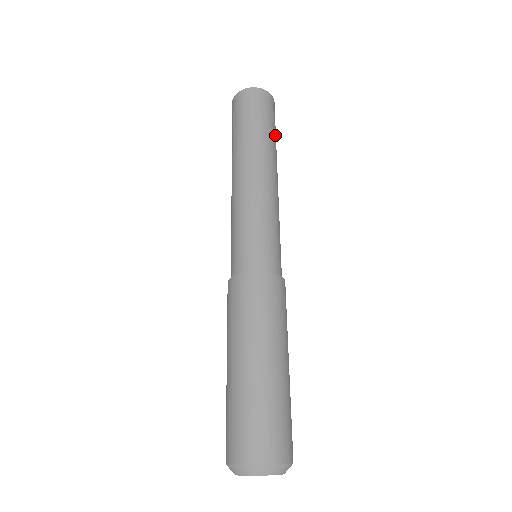
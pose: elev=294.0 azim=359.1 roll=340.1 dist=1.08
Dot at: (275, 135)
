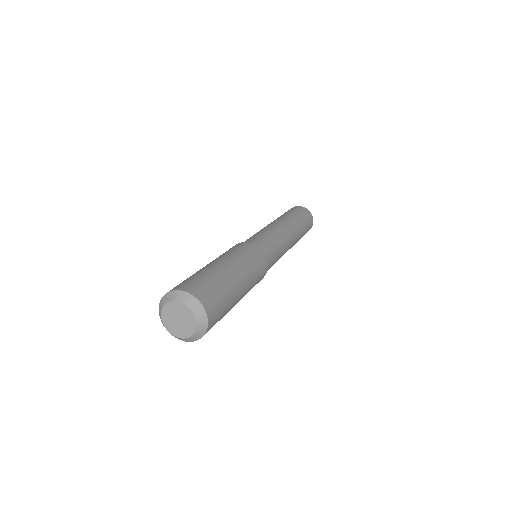
Dot at: (304, 226)
